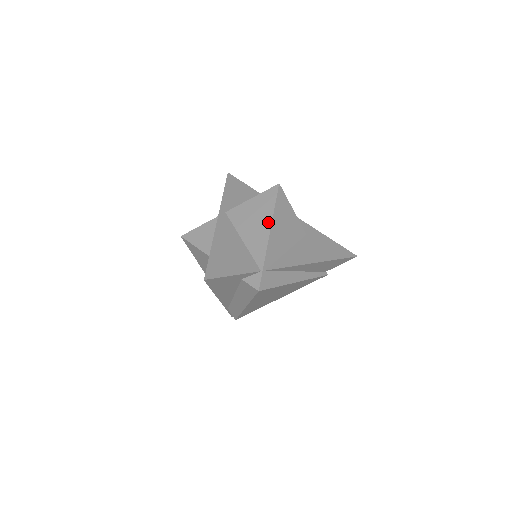
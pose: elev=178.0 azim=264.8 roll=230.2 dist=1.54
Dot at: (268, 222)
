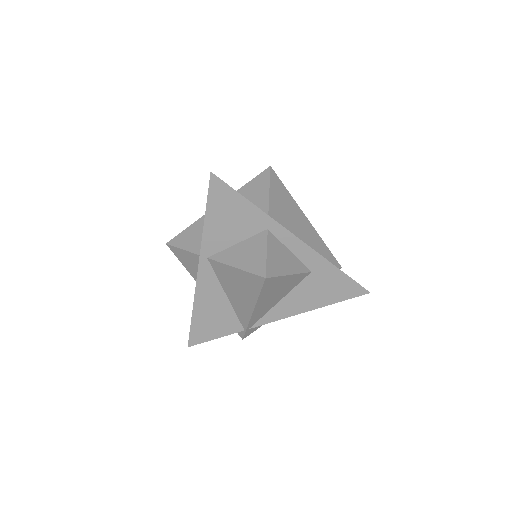
Dot at: (251, 303)
